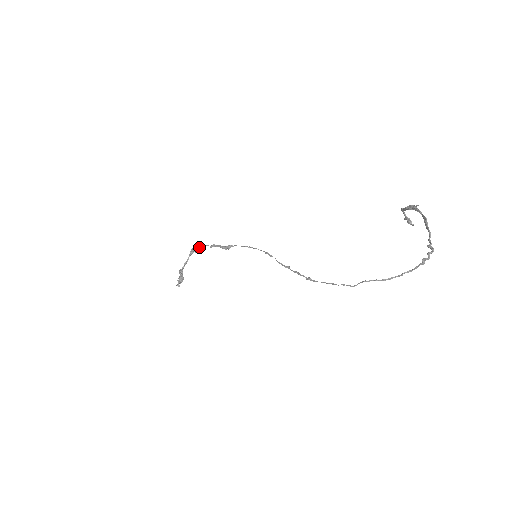
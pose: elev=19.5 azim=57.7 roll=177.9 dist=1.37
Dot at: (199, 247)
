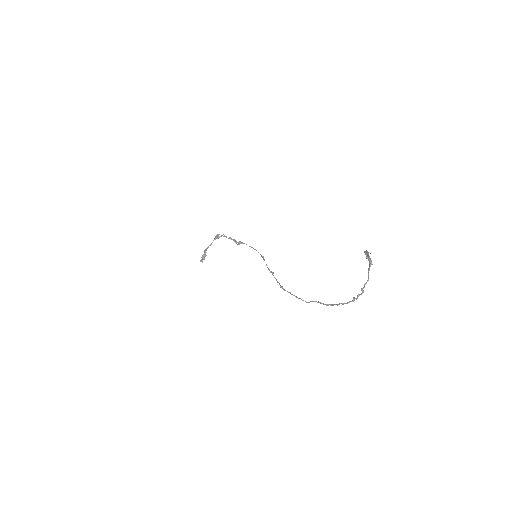
Dot at: (221, 236)
